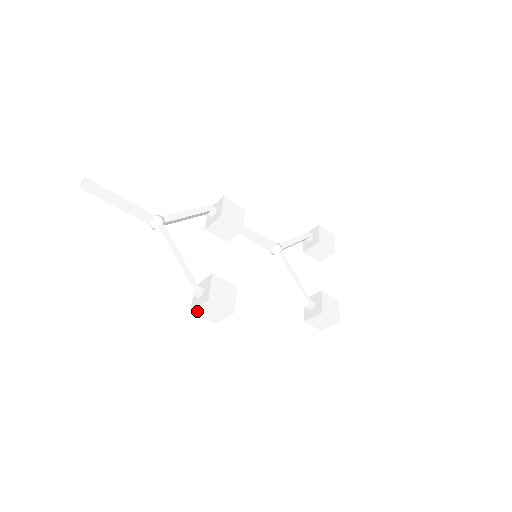
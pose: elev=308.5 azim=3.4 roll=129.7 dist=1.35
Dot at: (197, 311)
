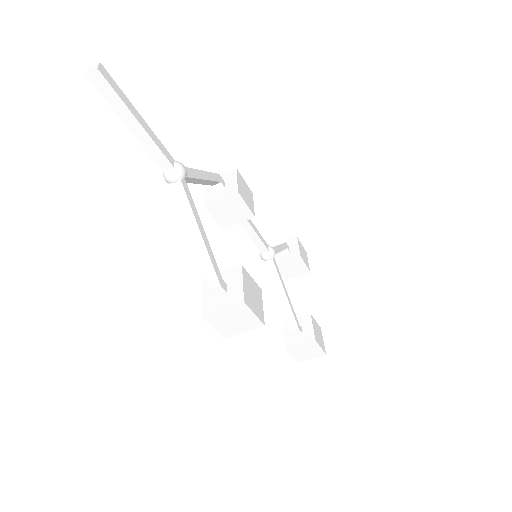
Dot at: (213, 316)
